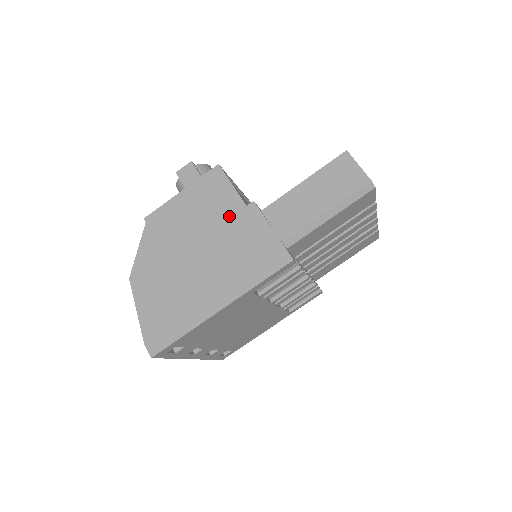
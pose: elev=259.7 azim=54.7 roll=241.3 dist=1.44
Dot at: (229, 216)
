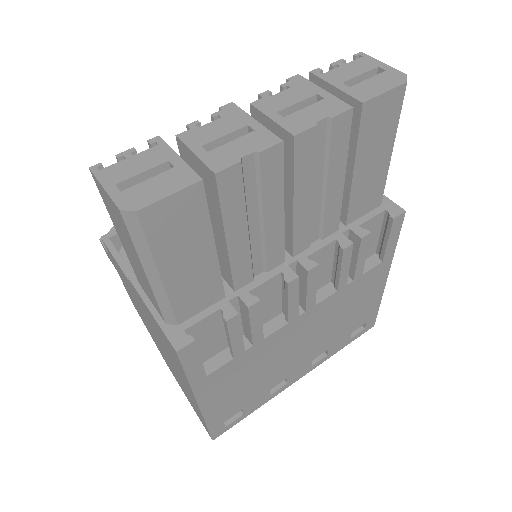
Dot at: (136, 298)
